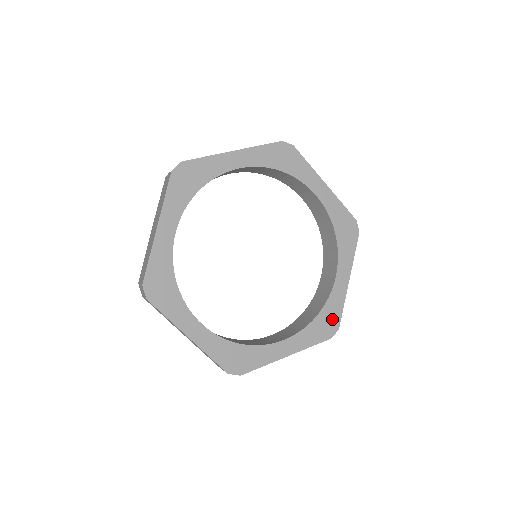
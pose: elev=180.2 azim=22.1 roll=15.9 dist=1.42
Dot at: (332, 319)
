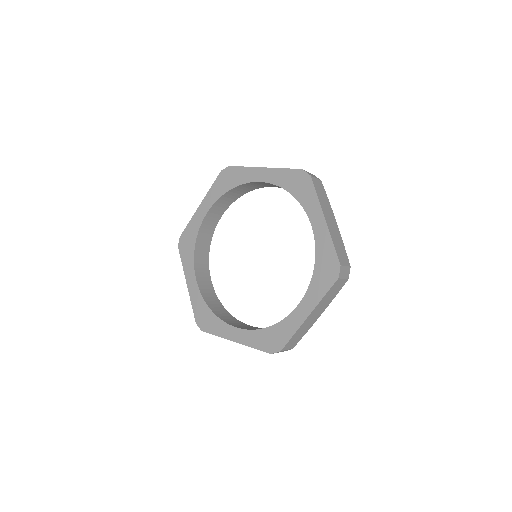
Dot at: (279, 339)
